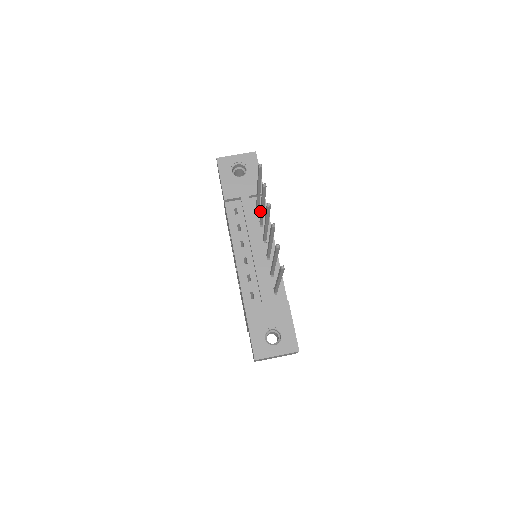
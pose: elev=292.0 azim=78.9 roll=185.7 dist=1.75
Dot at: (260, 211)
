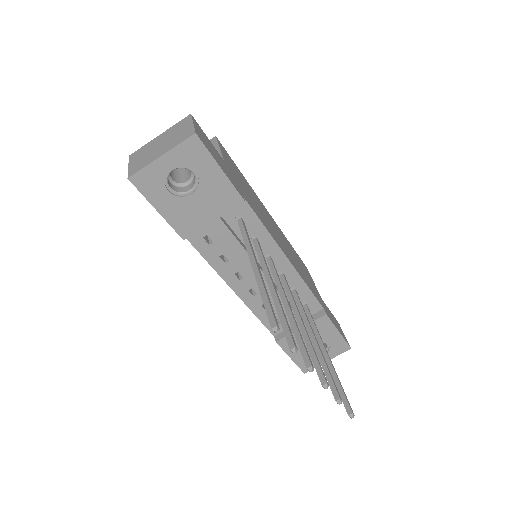
Dot at: occluded
